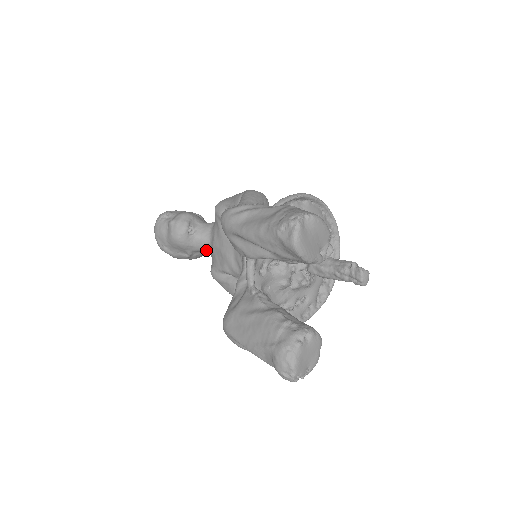
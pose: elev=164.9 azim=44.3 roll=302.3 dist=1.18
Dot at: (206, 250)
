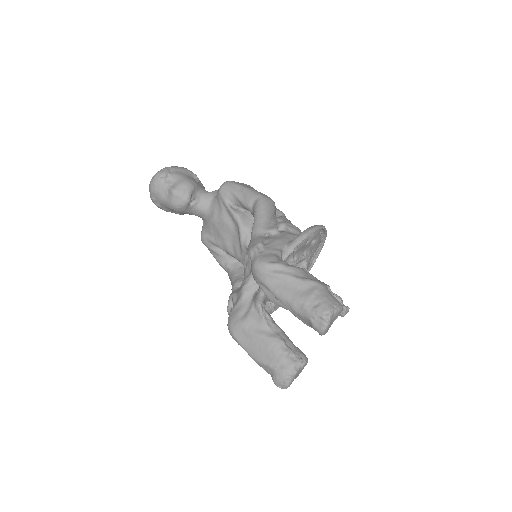
Dot at: (200, 217)
